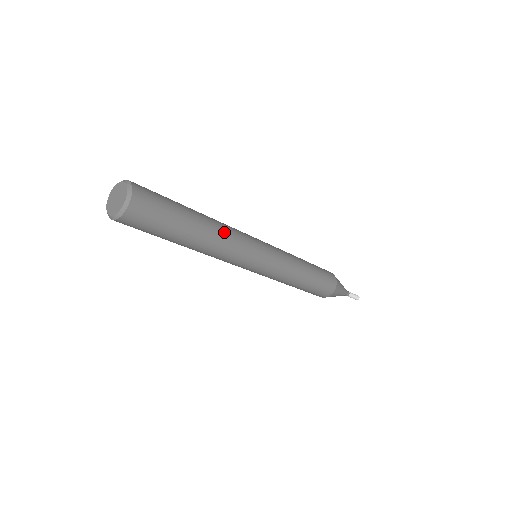
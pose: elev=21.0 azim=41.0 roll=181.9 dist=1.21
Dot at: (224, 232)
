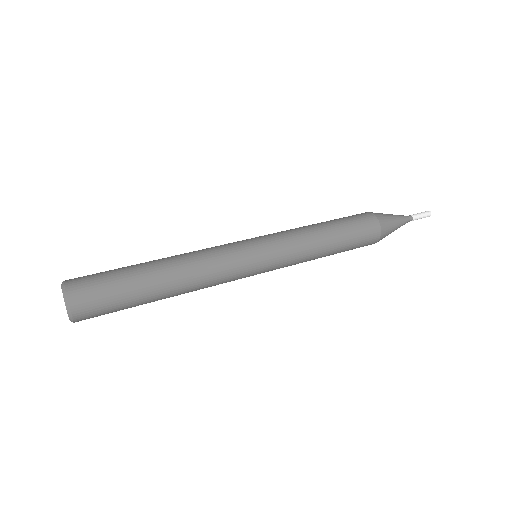
Dot at: (196, 277)
